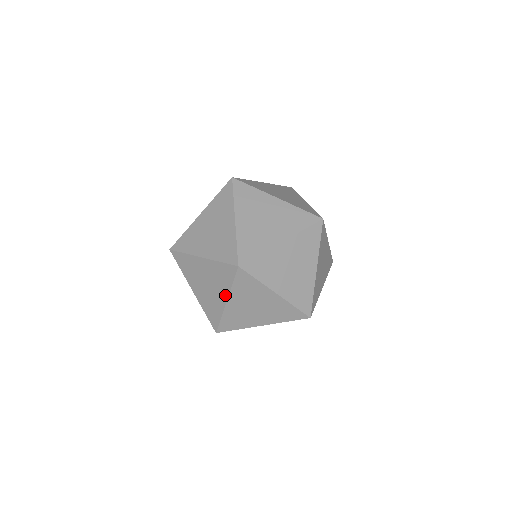
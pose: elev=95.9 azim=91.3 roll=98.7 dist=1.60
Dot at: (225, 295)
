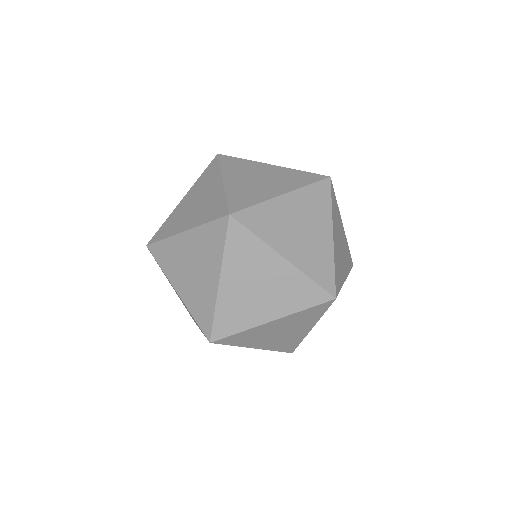
Dot at: (217, 271)
